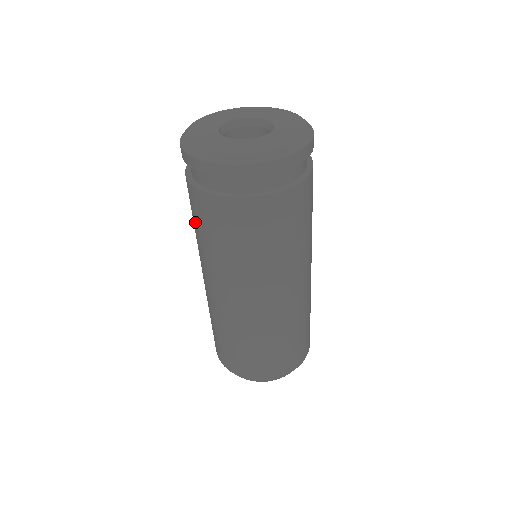
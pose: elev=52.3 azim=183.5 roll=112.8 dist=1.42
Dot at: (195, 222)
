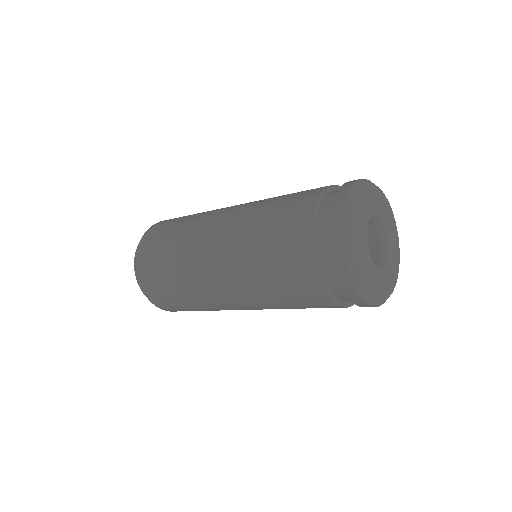
Dot at: (272, 228)
